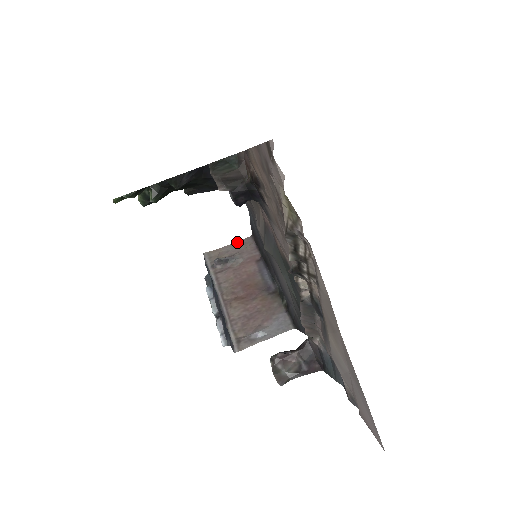
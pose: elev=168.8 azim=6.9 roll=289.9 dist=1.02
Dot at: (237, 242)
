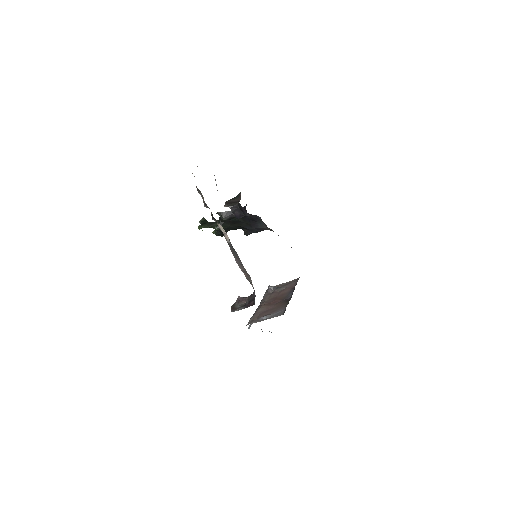
Dot at: (290, 281)
